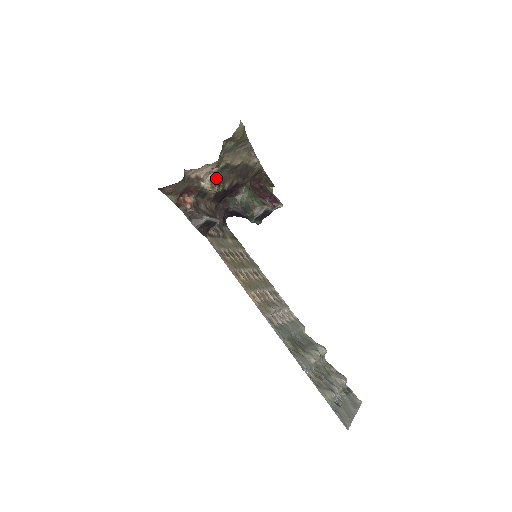
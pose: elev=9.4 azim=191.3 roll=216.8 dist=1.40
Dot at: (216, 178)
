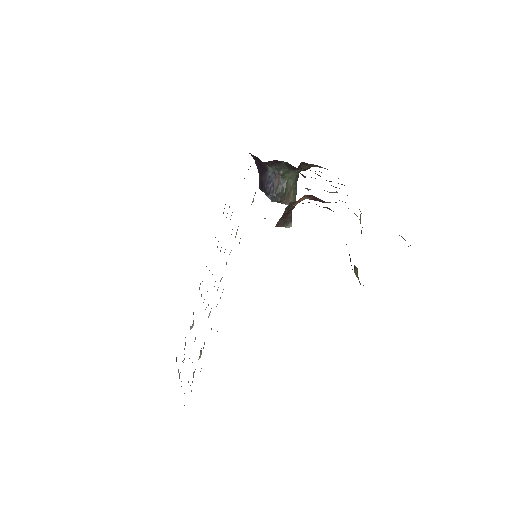
Dot at: occluded
